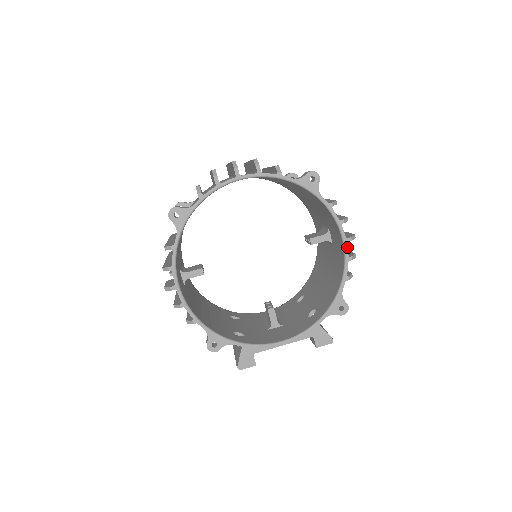
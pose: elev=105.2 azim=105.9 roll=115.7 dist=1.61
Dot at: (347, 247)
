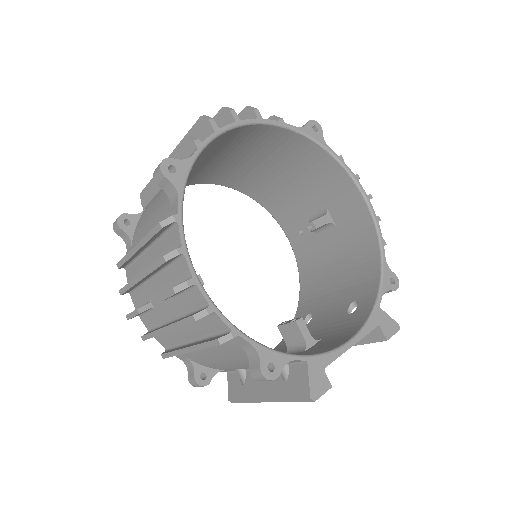
Dot at: (371, 205)
